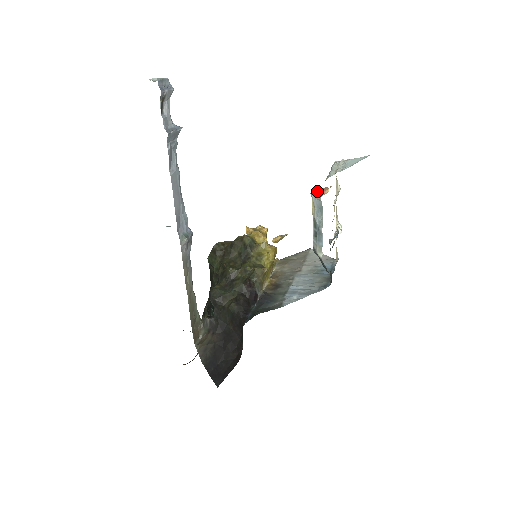
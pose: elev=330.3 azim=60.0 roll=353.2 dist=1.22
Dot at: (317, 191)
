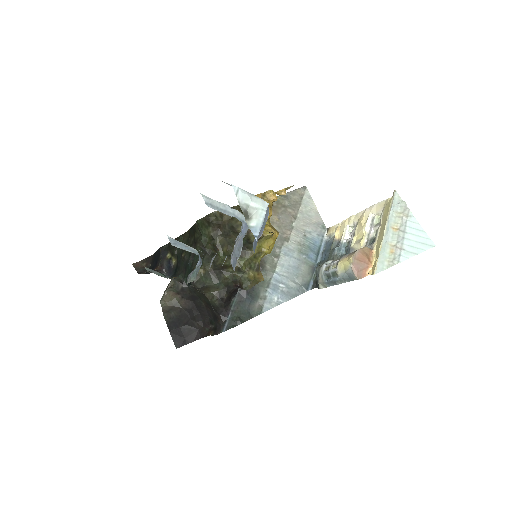
Dot at: (359, 264)
